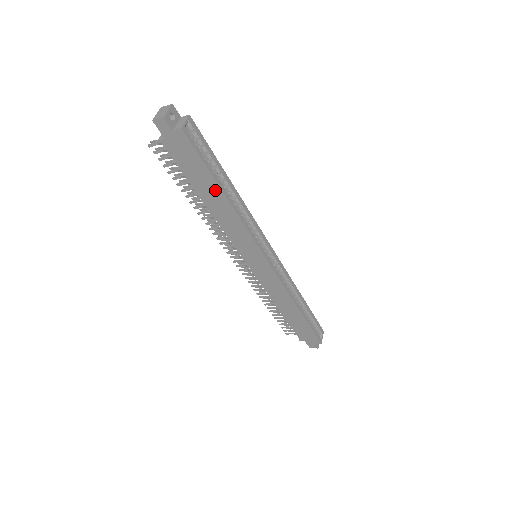
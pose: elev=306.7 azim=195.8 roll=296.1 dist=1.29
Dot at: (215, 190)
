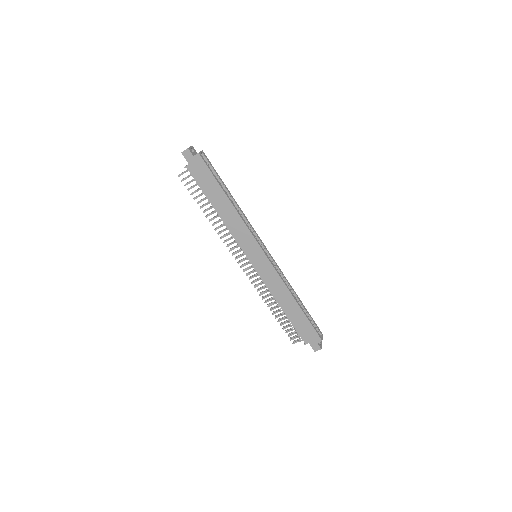
Dot at: (222, 196)
